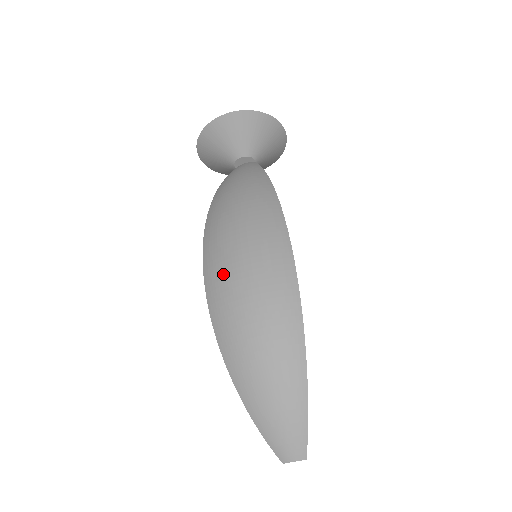
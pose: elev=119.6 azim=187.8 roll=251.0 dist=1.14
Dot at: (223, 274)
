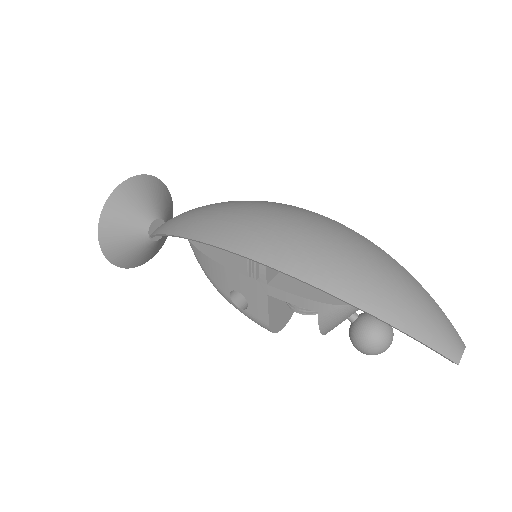
Dot at: (273, 238)
